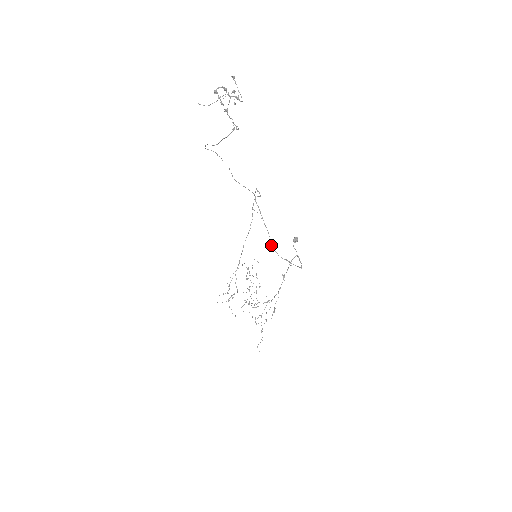
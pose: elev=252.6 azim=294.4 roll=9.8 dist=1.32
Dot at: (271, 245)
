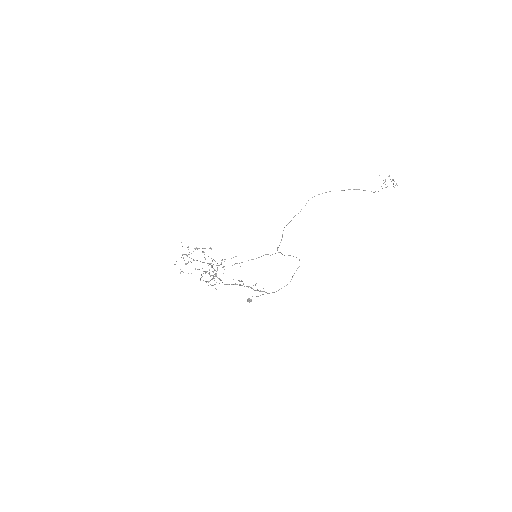
Dot at: (288, 255)
